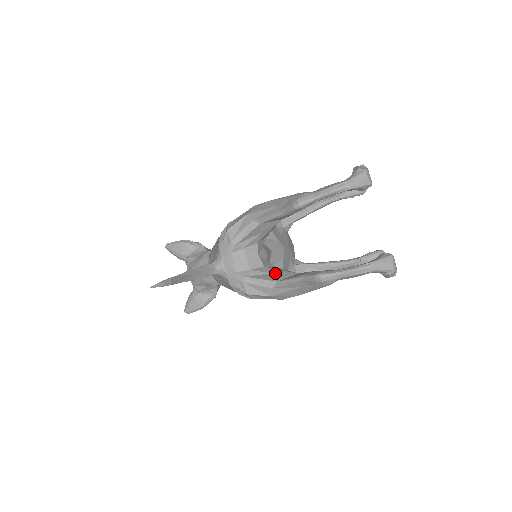
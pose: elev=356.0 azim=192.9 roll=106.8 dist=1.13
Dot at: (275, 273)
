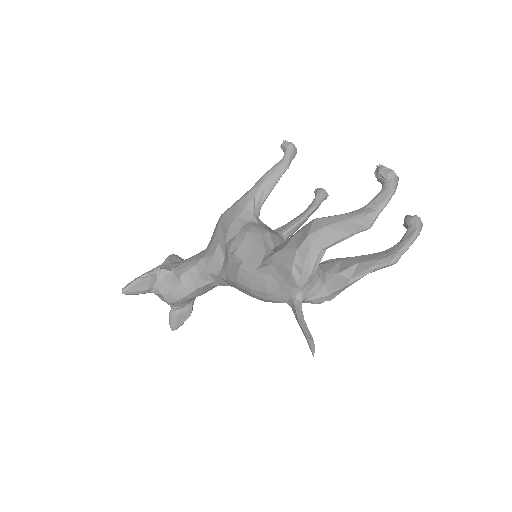
Dot at: (339, 273)
